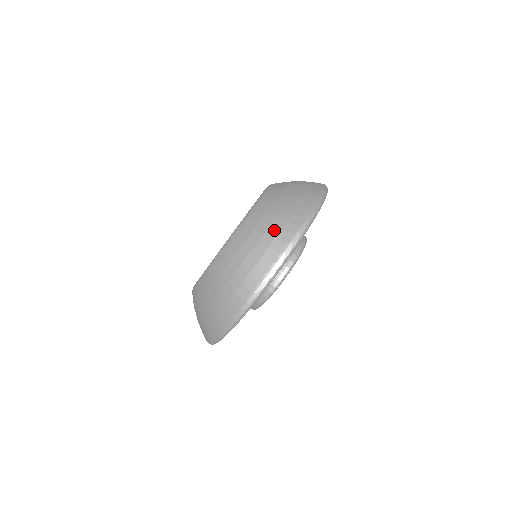
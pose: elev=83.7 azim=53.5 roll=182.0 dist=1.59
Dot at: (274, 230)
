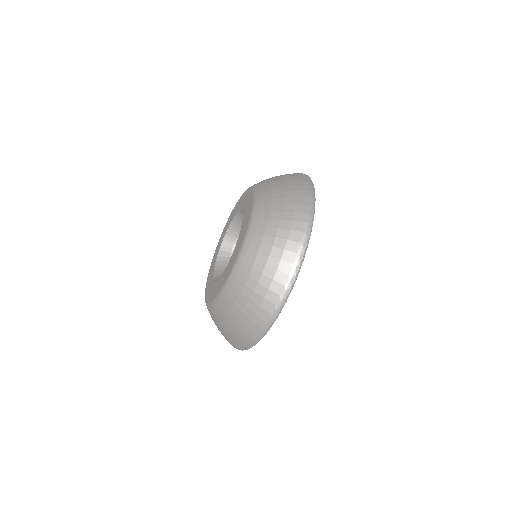
Dot at: (249, 313)
